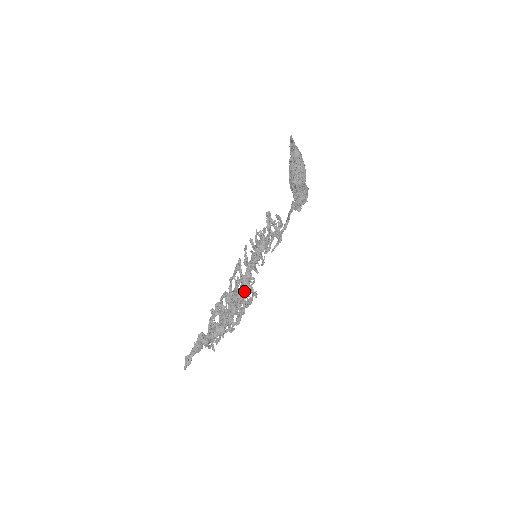
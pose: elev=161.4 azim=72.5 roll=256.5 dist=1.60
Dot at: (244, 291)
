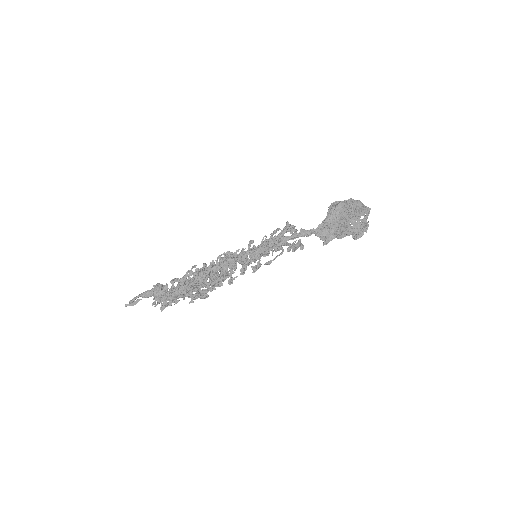
Dot at: occluded
